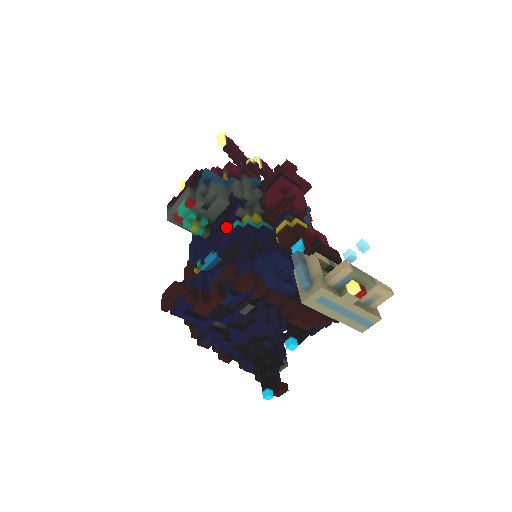
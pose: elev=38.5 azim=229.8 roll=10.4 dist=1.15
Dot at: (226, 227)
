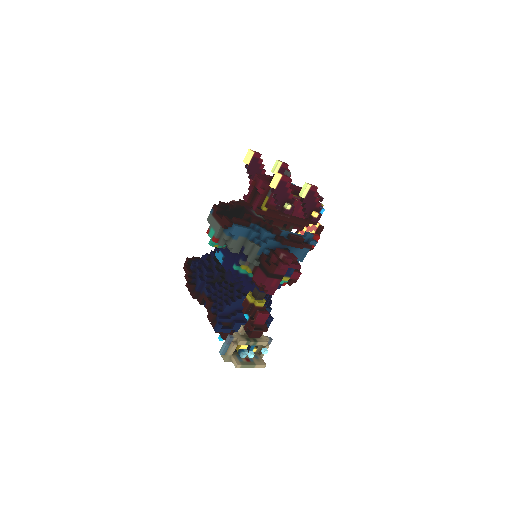
Dot at: (233, 257)
